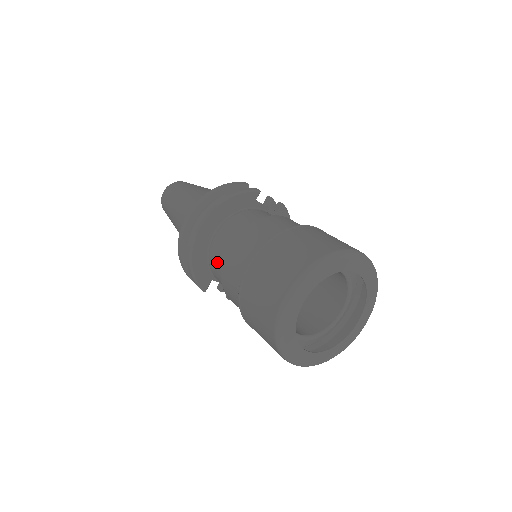
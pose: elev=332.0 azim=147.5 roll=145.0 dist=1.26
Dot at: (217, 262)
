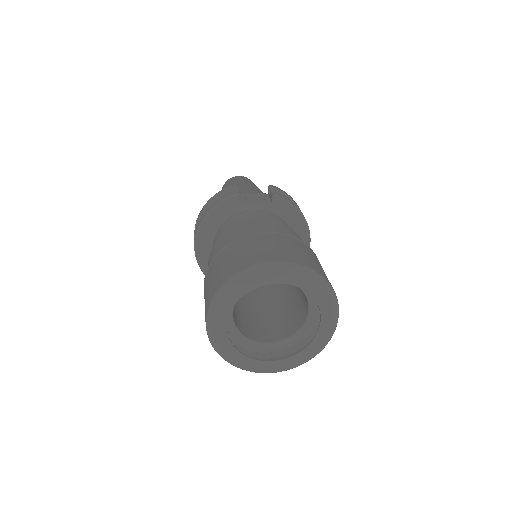
Dot at: occluded
